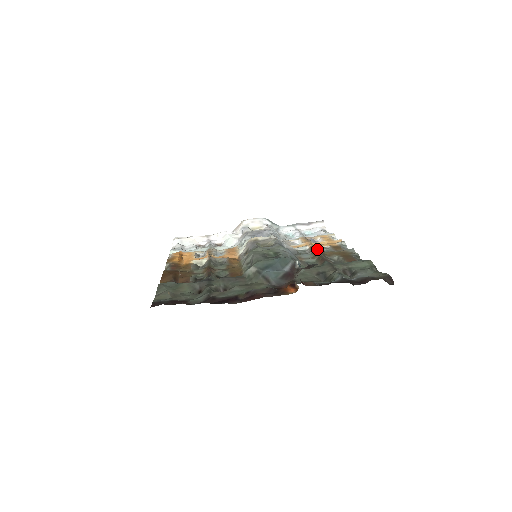
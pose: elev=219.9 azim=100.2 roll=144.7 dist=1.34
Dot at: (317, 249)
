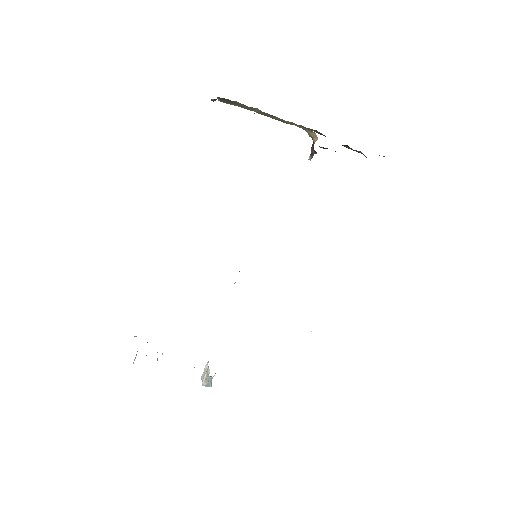
Dot at: occluded
